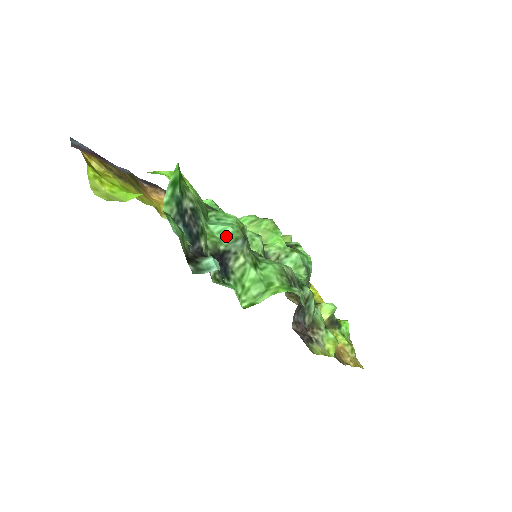
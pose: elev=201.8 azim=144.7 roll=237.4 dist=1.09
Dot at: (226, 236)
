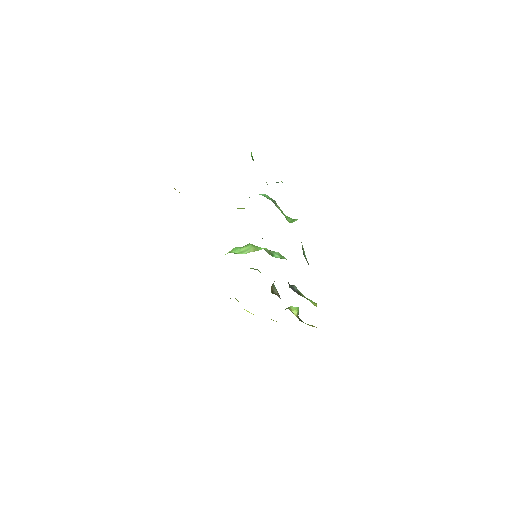
Dot at: (267, 197)
